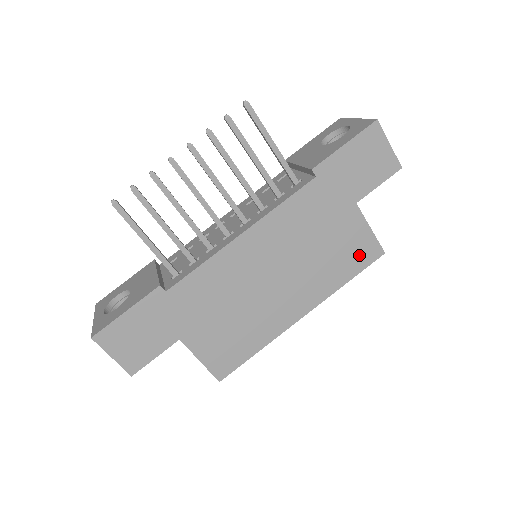
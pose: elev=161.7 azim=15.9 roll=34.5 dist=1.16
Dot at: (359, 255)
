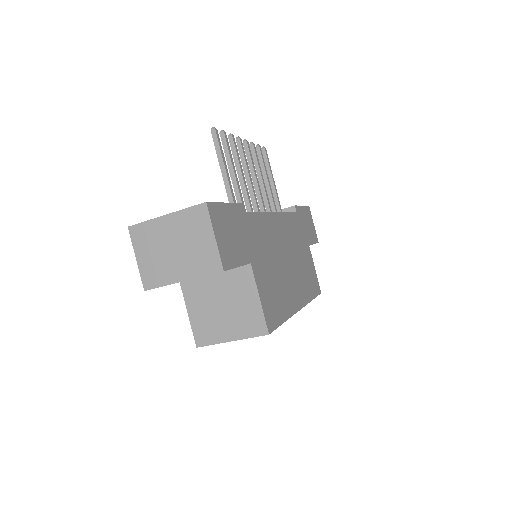
Dot at: (314, 283)
